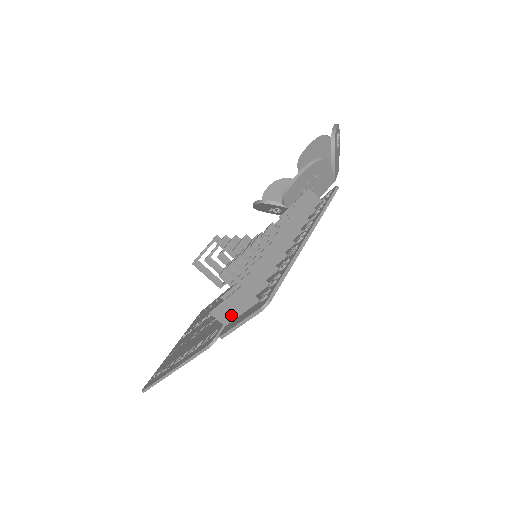
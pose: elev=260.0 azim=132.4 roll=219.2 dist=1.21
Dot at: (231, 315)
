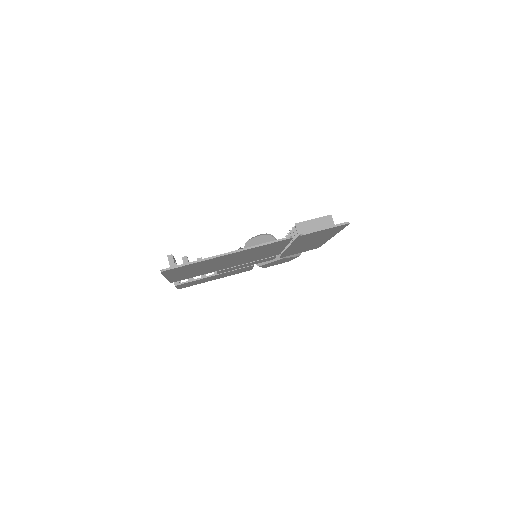
Dot at: (309, 229)
